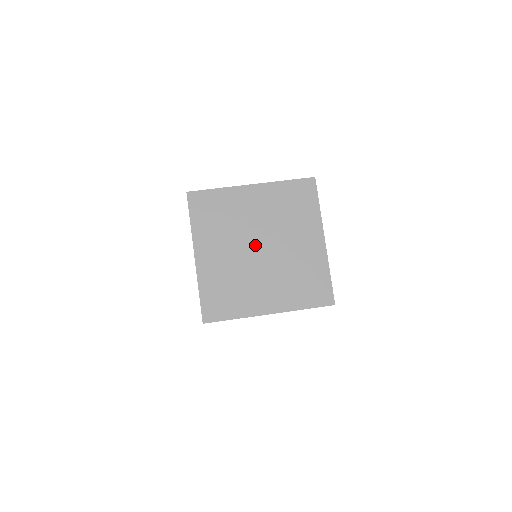
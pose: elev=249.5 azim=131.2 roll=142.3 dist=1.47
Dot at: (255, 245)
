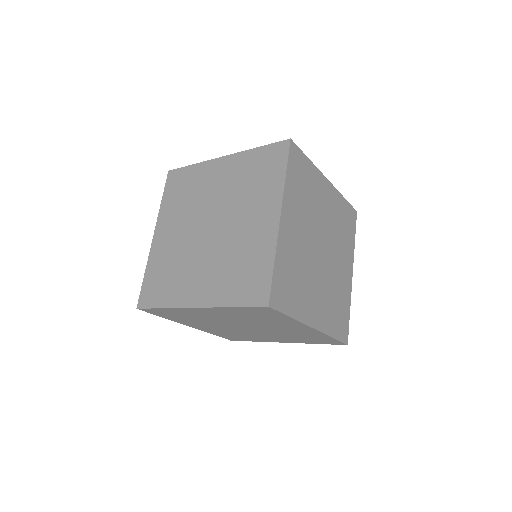
Dot at: (206, 224)
